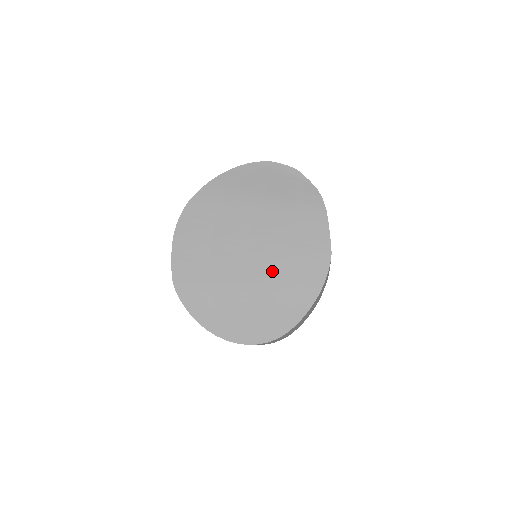
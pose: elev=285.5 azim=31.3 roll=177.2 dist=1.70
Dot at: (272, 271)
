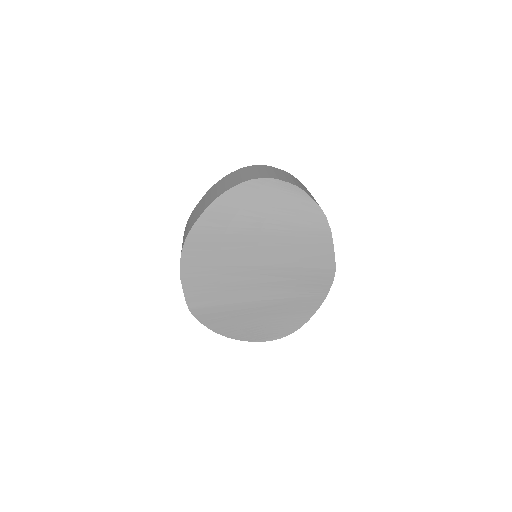
Dot at: (282, 289)
